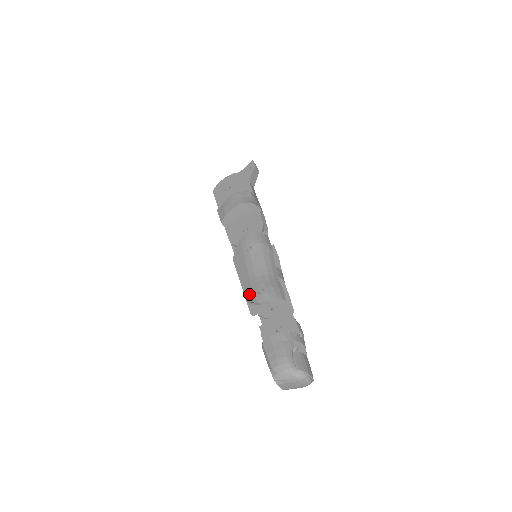
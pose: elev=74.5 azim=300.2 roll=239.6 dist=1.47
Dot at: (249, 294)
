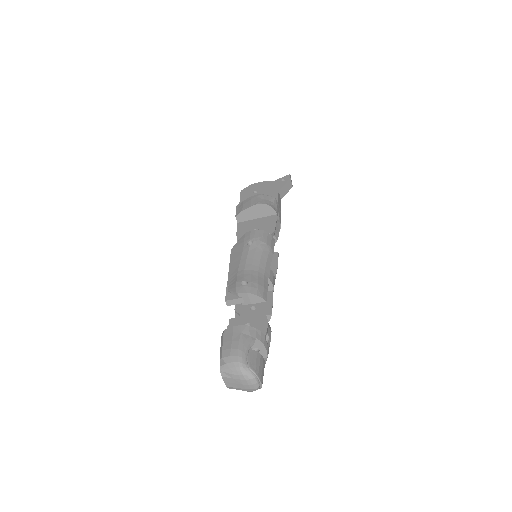
Dot at: (232, 283)
